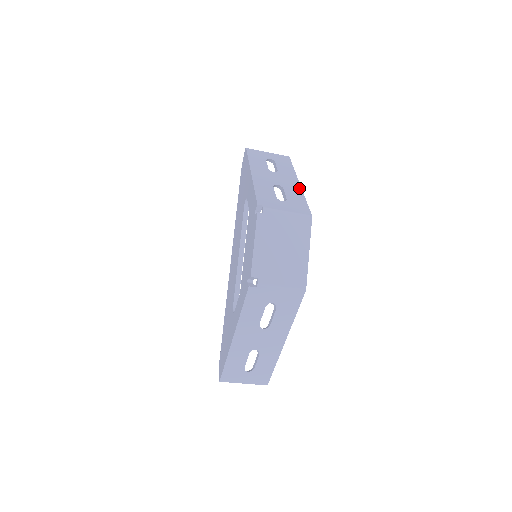
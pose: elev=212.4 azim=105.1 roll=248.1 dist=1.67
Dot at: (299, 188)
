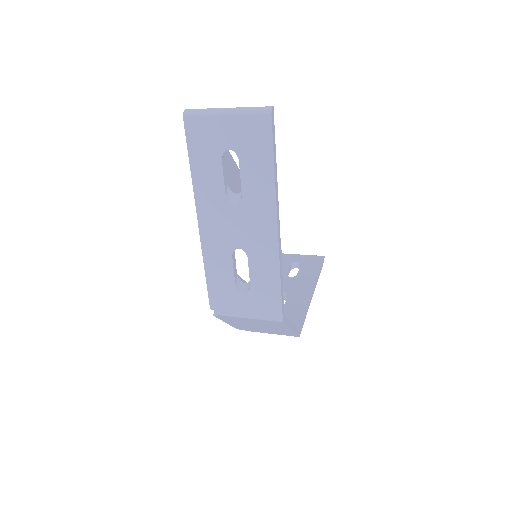
Dot at: (274, 249)
